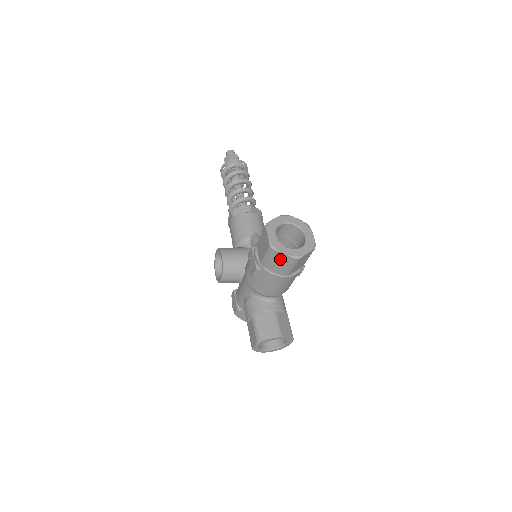
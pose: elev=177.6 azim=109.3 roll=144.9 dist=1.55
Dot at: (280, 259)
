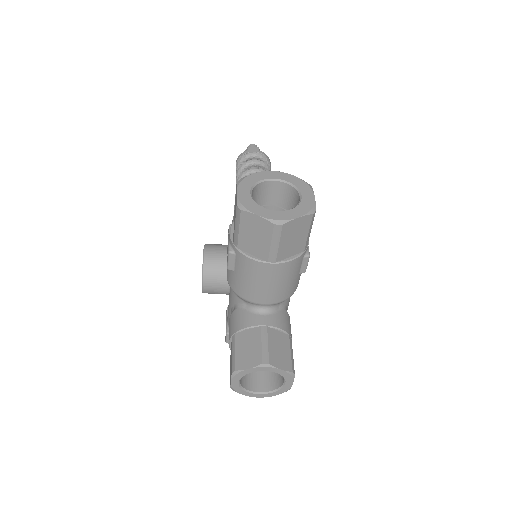
Dot at: (255, 228)
